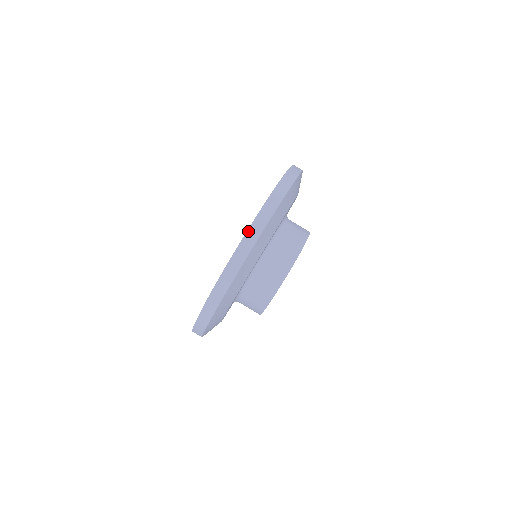
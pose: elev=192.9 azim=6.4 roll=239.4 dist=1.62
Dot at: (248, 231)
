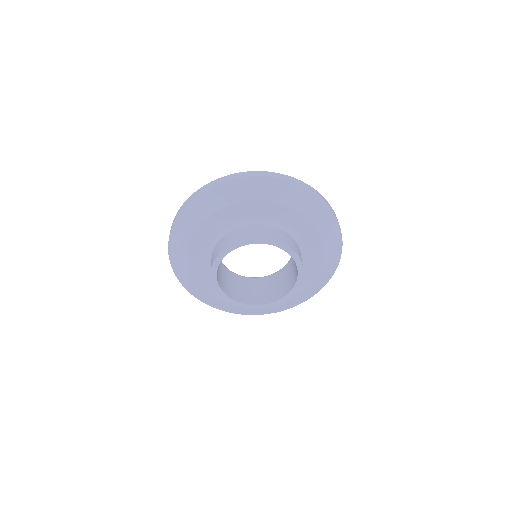
Dot at: occluded
